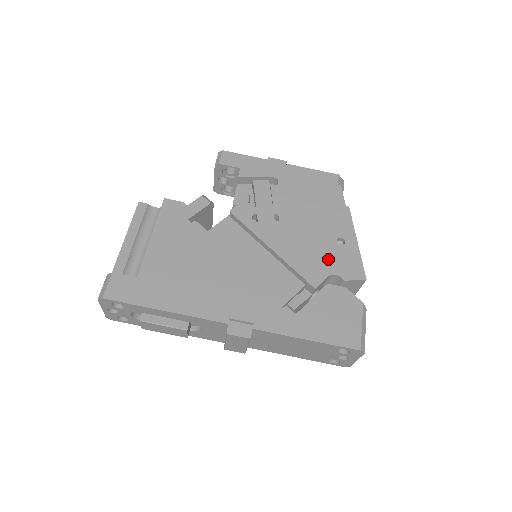
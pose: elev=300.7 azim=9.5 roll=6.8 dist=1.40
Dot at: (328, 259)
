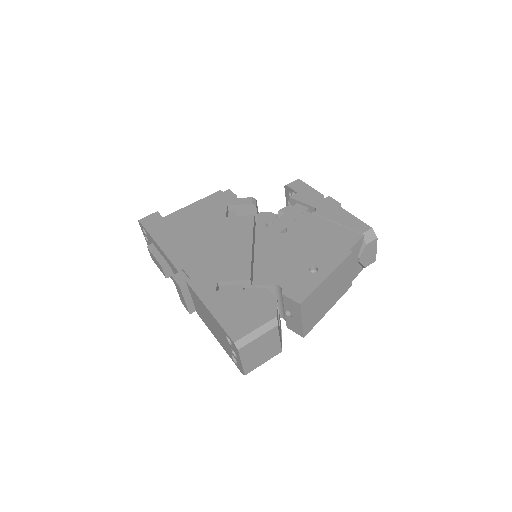
Dot at: (288, 274)
